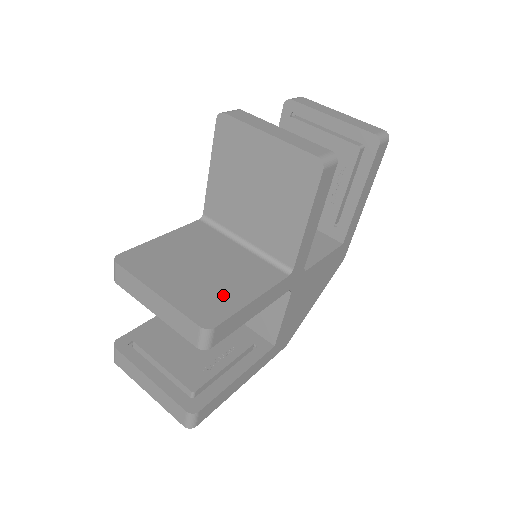
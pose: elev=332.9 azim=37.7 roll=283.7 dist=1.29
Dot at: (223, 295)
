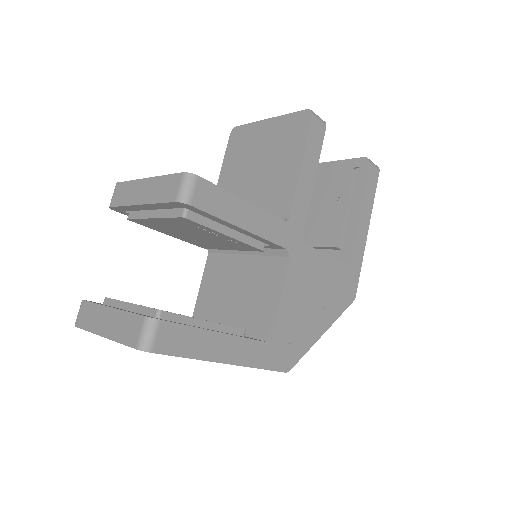
Dot at: occluded
